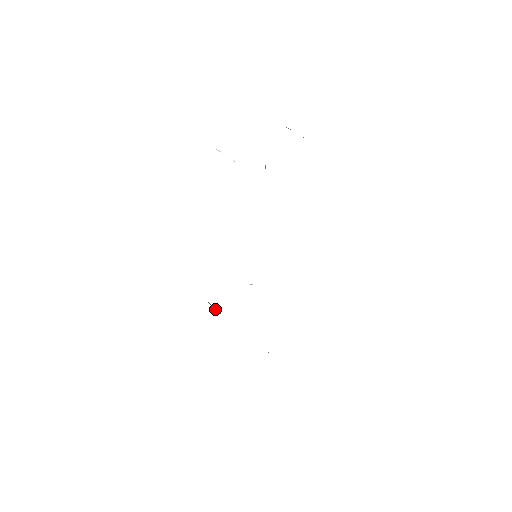
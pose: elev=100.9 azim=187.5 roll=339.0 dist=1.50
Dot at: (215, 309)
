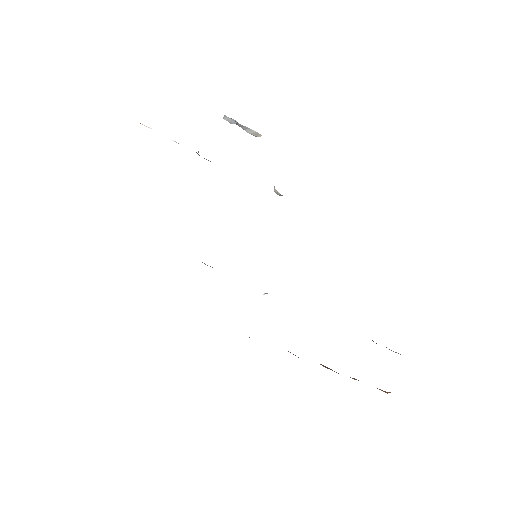
Dot at: occluded
